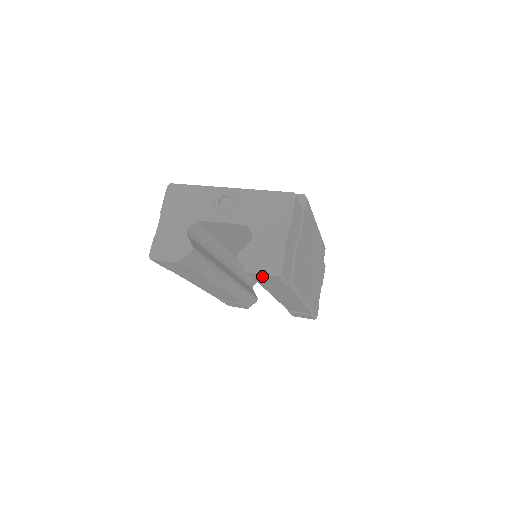
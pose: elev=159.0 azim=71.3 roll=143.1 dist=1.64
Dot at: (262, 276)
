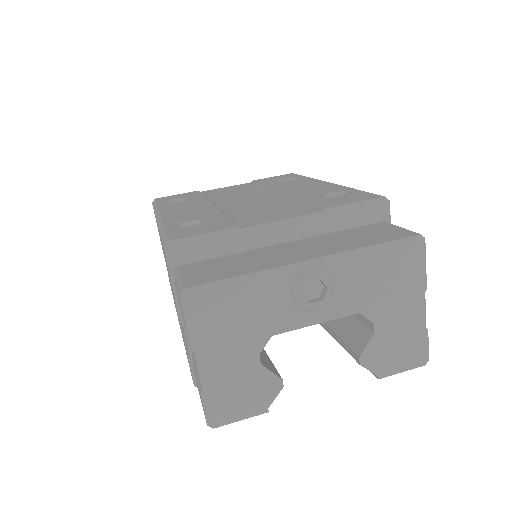
Dot at: occluded
